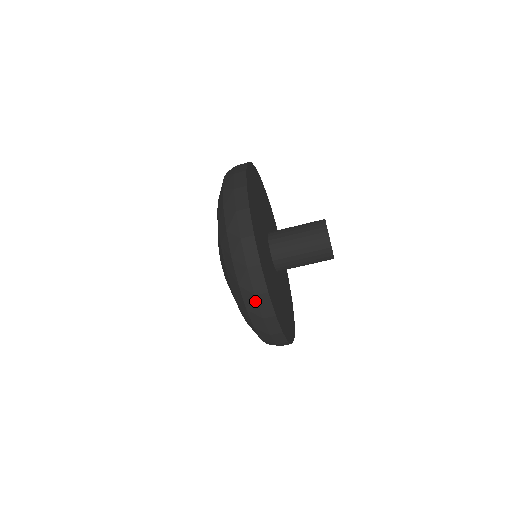
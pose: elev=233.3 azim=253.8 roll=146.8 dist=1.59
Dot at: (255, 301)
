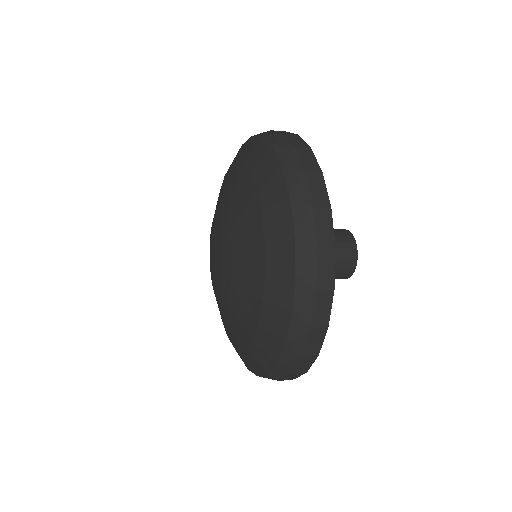
Dot at: (306, 335)
